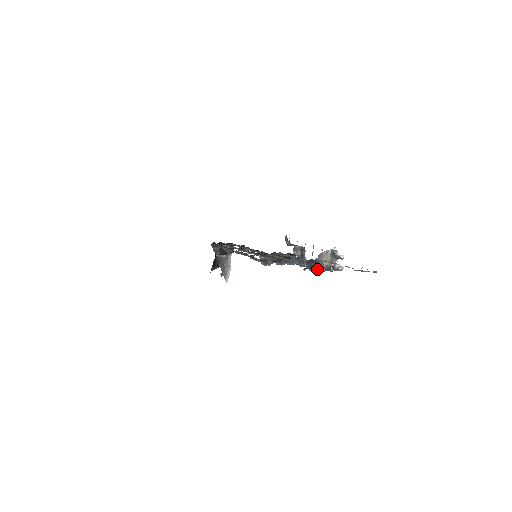
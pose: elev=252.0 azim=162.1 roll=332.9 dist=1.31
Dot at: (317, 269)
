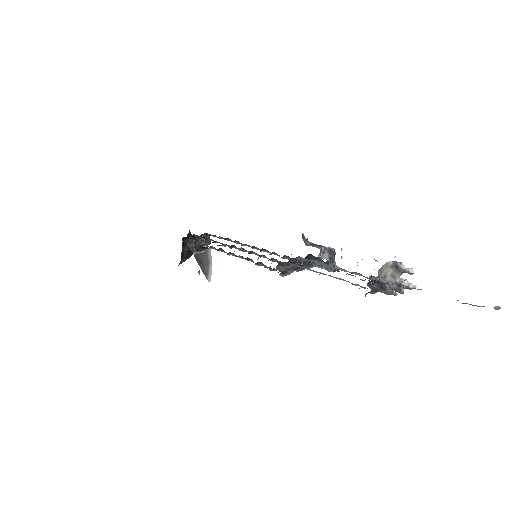
Dot at: (383, 292)
